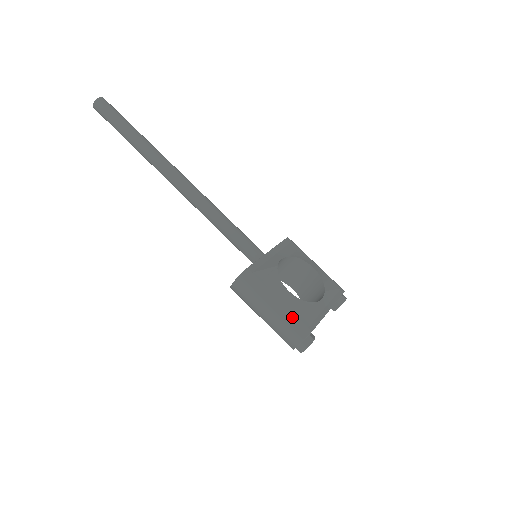
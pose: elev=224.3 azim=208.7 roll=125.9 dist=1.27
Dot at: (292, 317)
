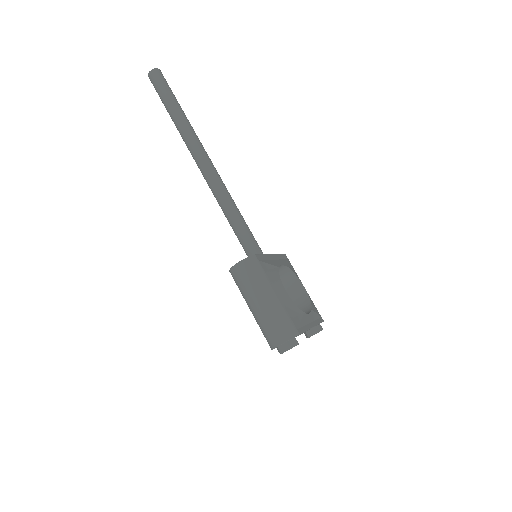
Dot at: (285, 314)
